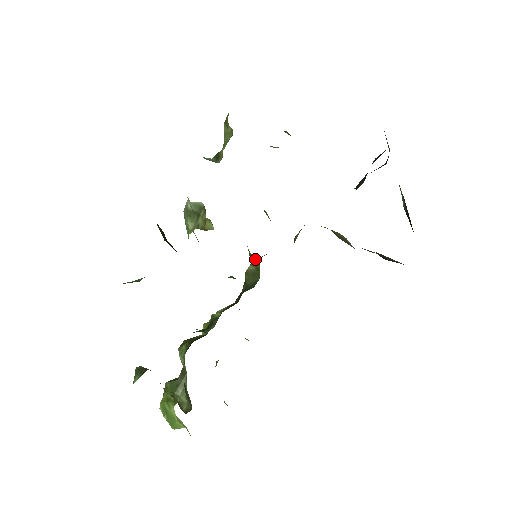
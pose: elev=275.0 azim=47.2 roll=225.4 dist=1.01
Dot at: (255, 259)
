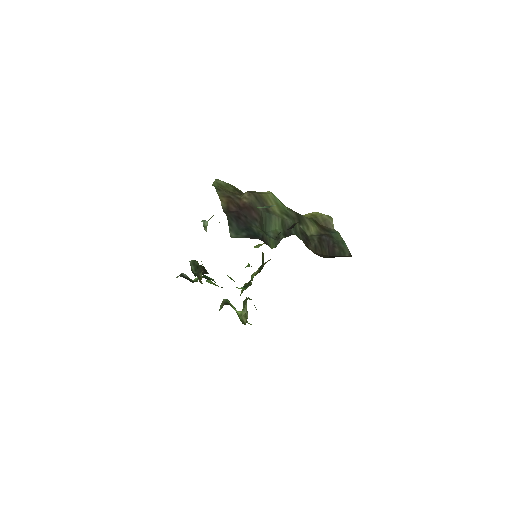
Dot at: occluded
